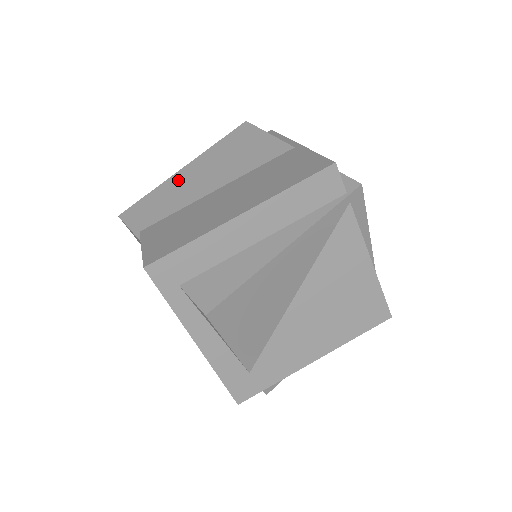
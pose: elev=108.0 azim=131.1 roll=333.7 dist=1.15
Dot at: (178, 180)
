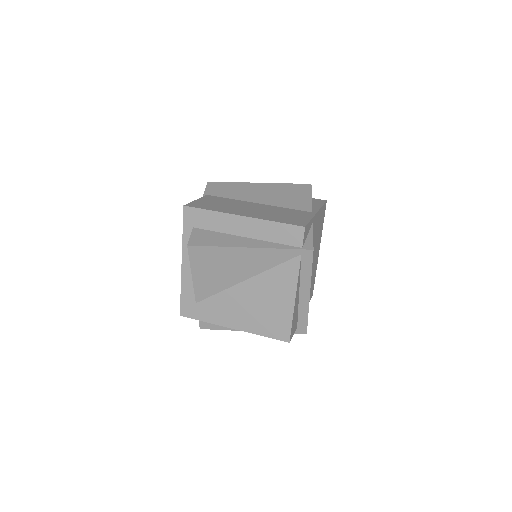
Dot at: (249, 186)
